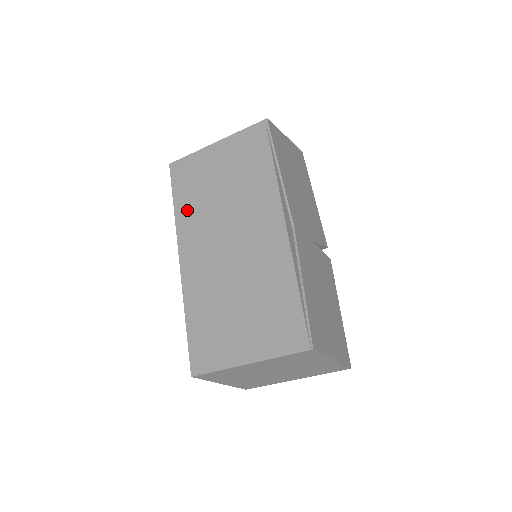
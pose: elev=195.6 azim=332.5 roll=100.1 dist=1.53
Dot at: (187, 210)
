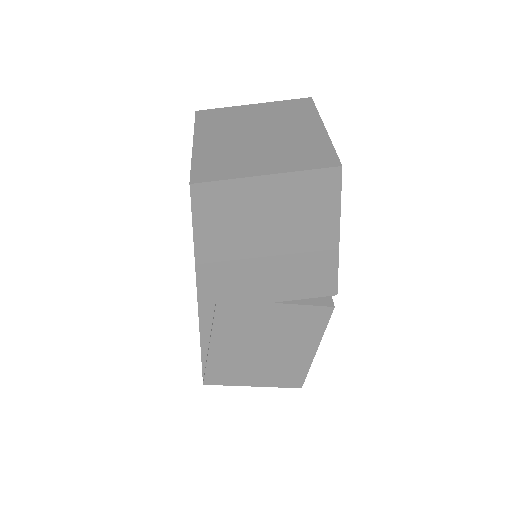
Dot at: occluded
